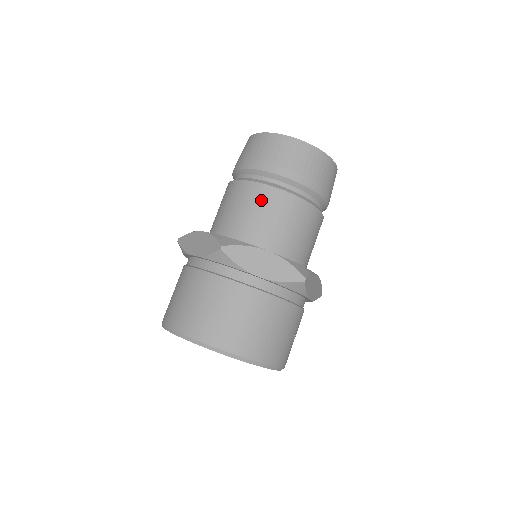
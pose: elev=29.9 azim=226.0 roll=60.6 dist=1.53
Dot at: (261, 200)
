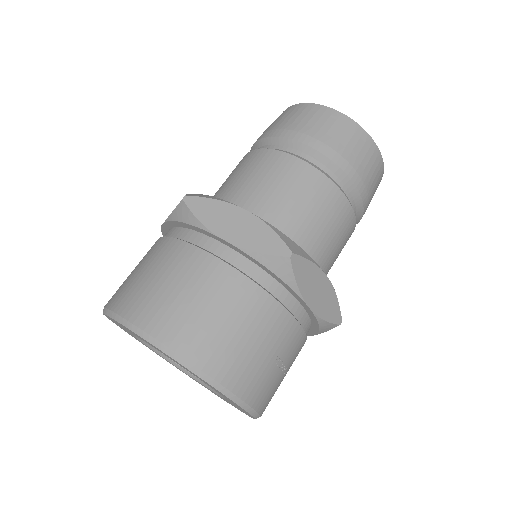
Dot at: (261, 165)
